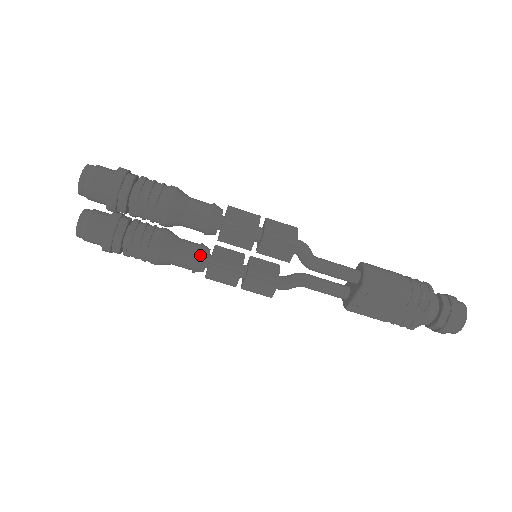
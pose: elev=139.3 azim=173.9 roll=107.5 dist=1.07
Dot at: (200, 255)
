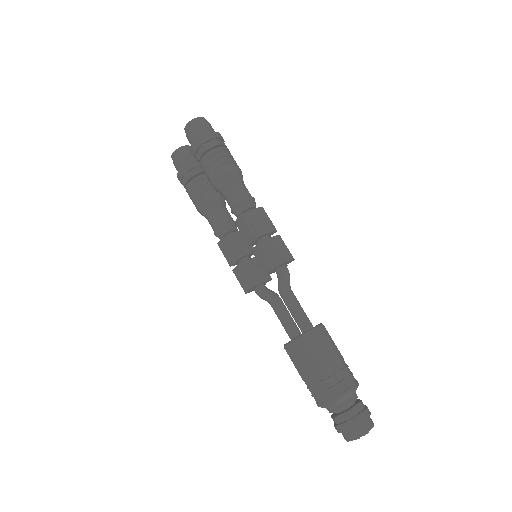
Dot at: (224, 226)
